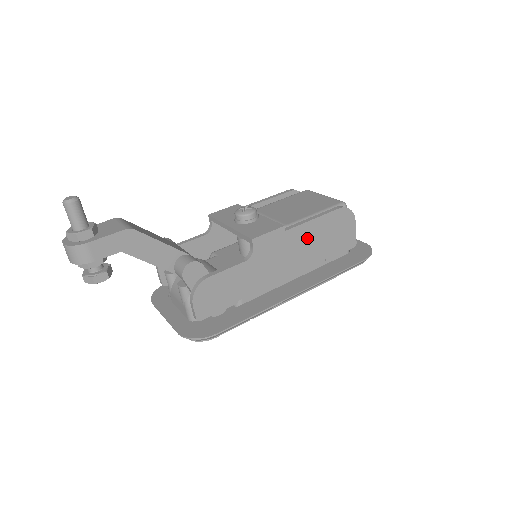
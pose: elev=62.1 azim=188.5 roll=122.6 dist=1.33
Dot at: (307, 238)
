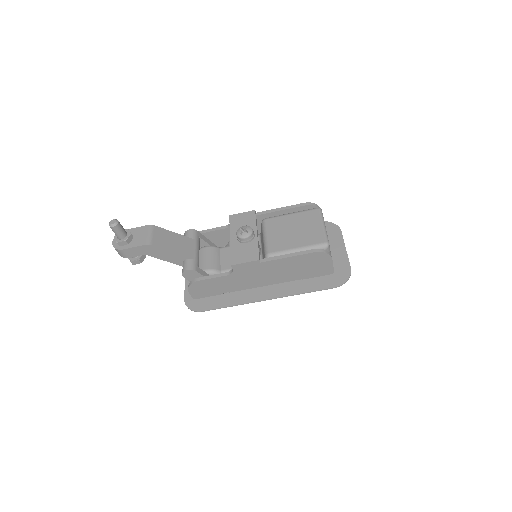
Dot at: (282, 267)
